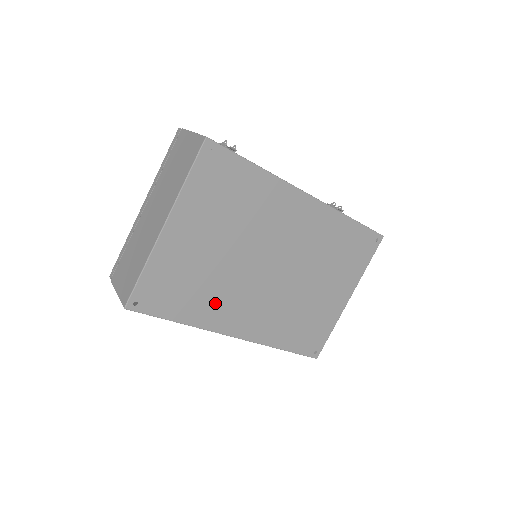
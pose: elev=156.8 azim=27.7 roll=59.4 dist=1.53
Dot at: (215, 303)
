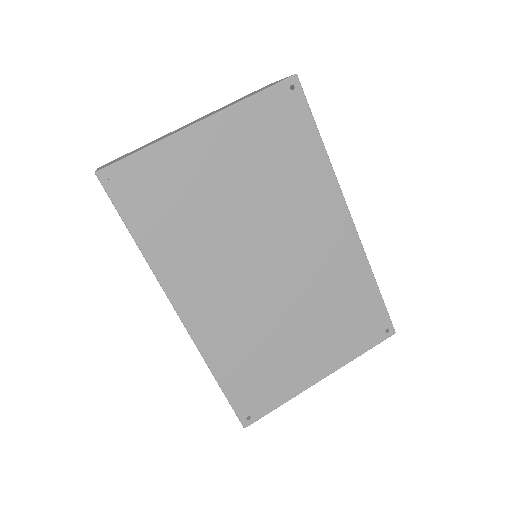
Dot at: (187, 253)
